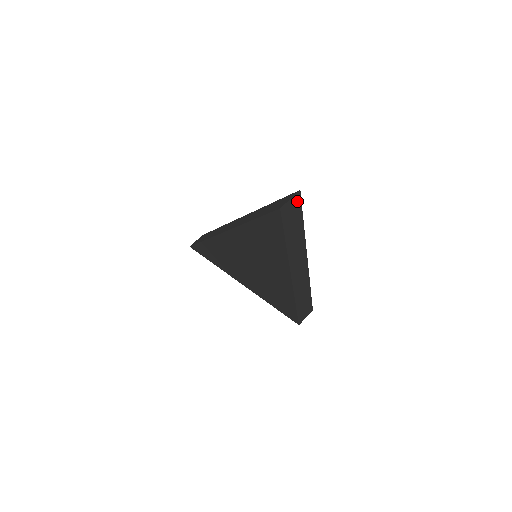
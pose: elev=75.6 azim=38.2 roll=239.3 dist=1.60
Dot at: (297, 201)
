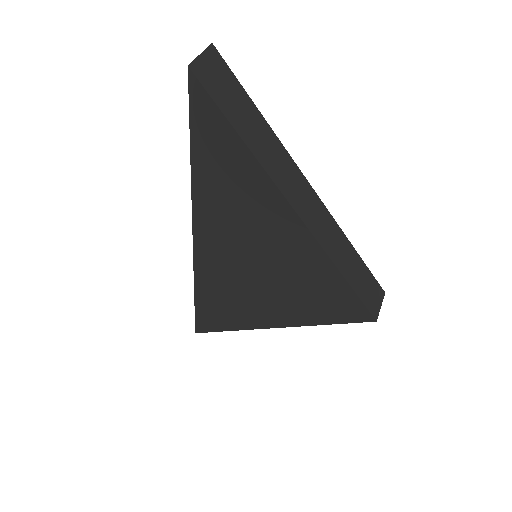
Dot at: (218, 64)
